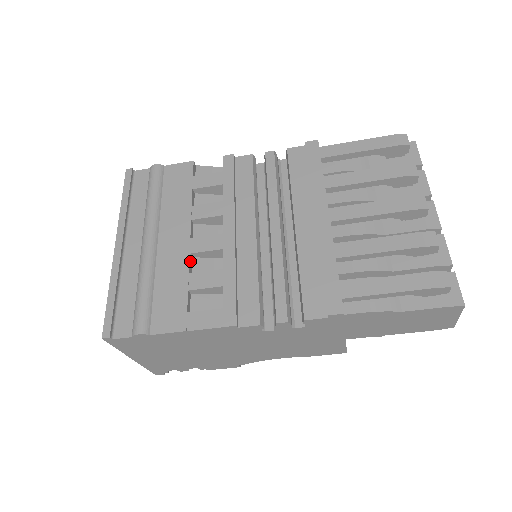
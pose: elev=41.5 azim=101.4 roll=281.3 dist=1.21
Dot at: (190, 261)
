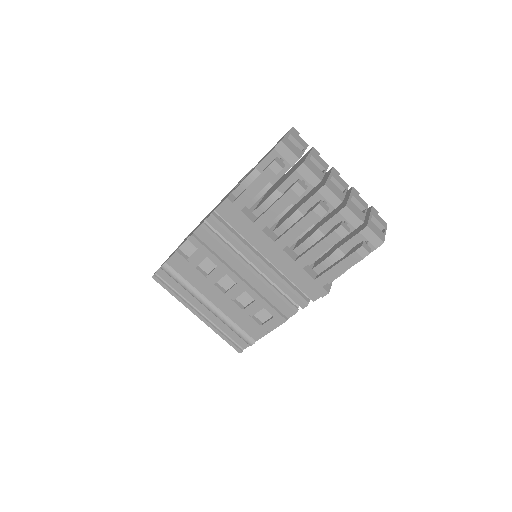
Dot at: (237, 303)
